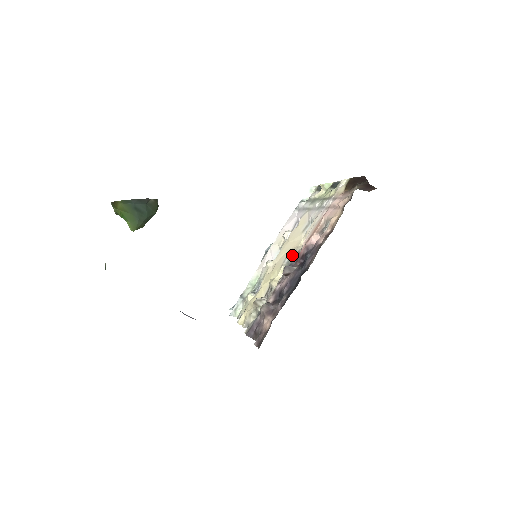
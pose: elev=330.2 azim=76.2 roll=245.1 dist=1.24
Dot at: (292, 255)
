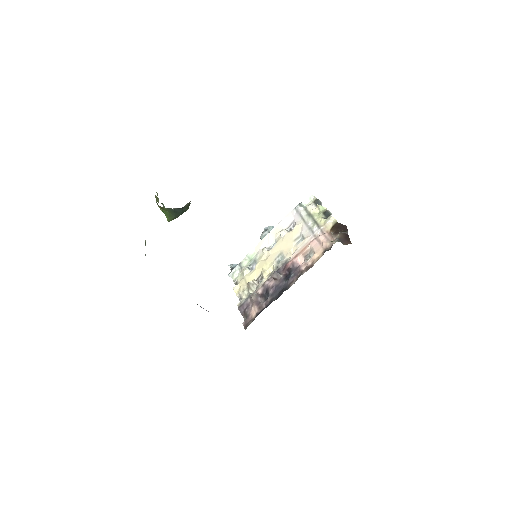
Dot at: (282, 260)
